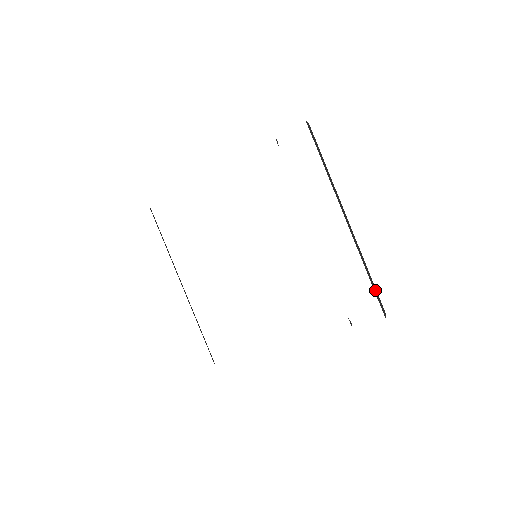
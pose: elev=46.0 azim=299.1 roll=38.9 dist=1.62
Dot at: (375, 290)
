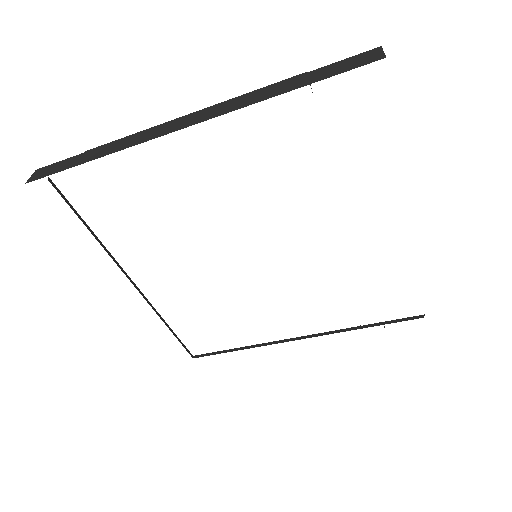
Dot at: occluded
